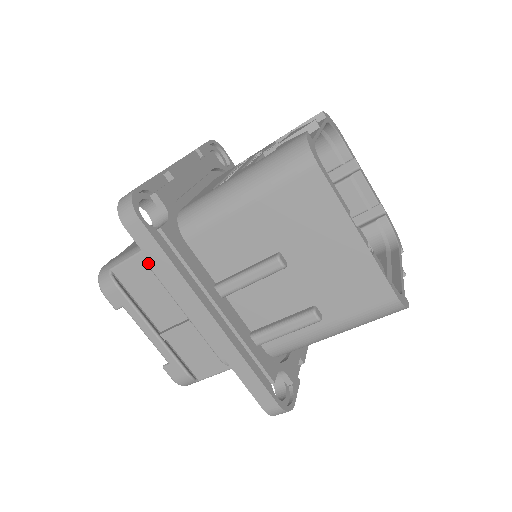
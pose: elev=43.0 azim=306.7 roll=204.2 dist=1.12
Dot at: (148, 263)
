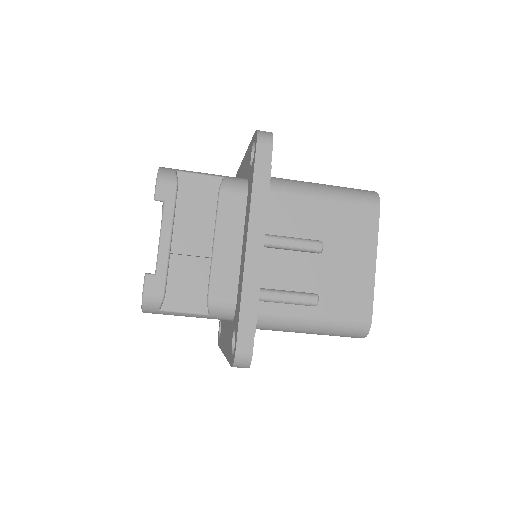
Dot at: (221, 185)
